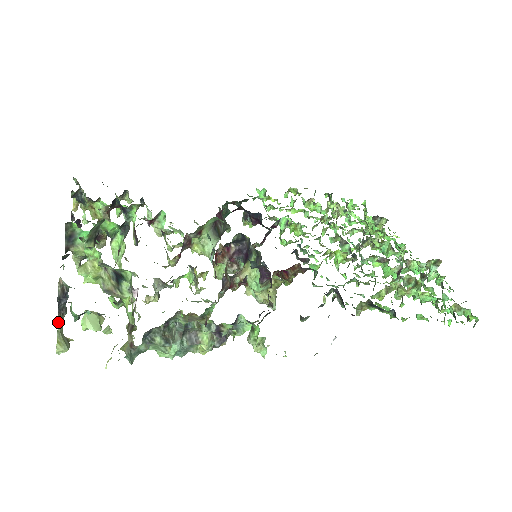
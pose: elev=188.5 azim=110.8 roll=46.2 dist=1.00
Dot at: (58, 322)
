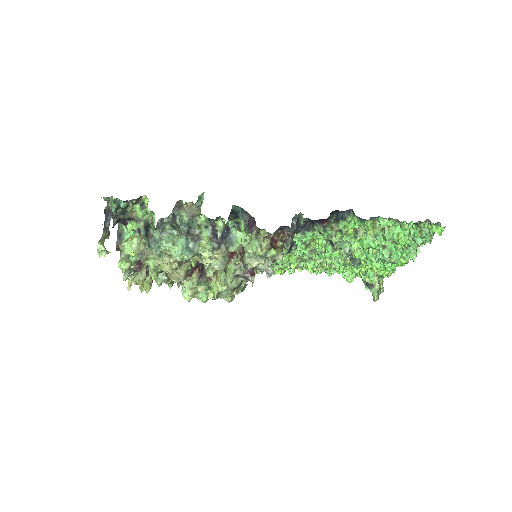
Dot at: (102, 236)
